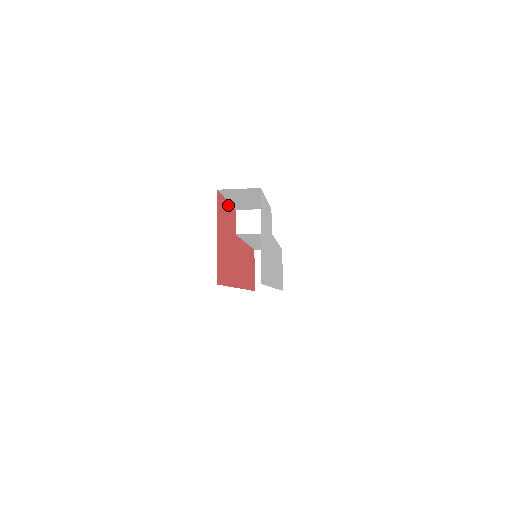
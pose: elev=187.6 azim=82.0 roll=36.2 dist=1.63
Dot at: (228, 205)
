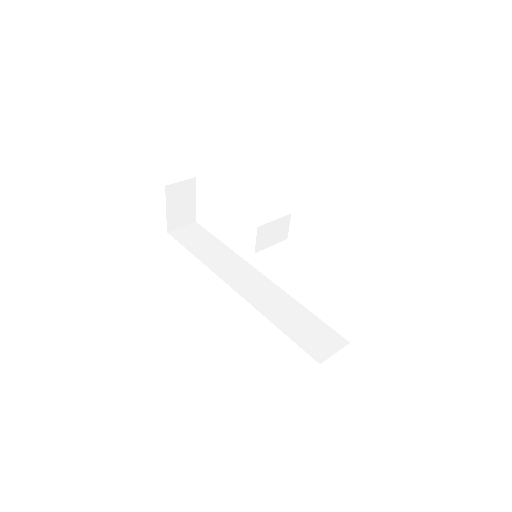
Dot at: occluded
